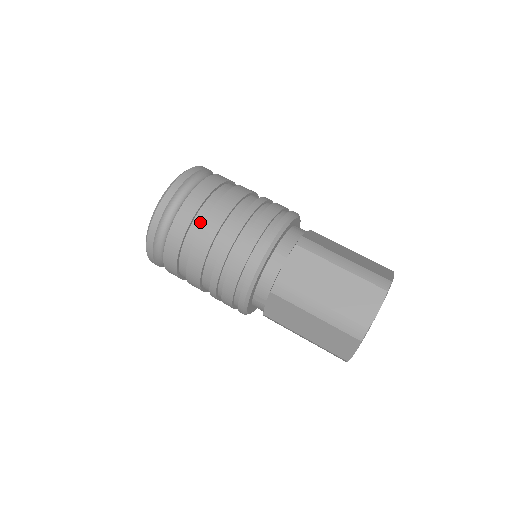
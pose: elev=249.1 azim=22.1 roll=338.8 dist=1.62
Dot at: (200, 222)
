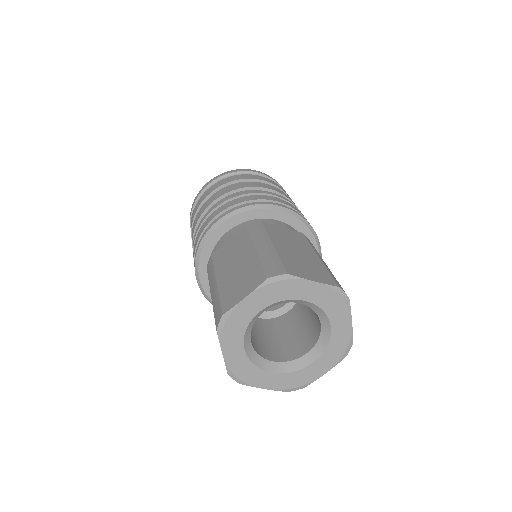
Dot at: occluded
